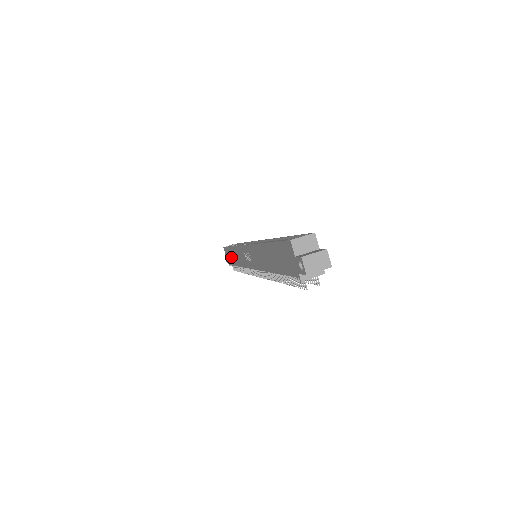
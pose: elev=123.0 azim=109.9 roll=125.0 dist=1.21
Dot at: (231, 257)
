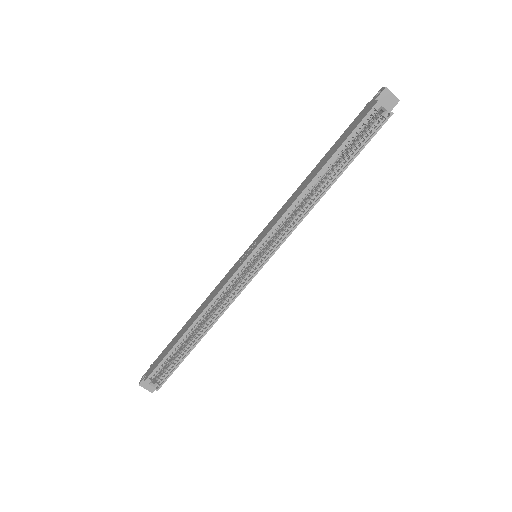
Dot at: (333, 149)
